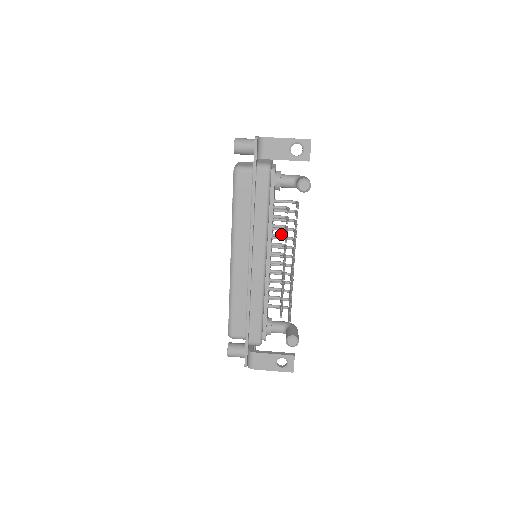
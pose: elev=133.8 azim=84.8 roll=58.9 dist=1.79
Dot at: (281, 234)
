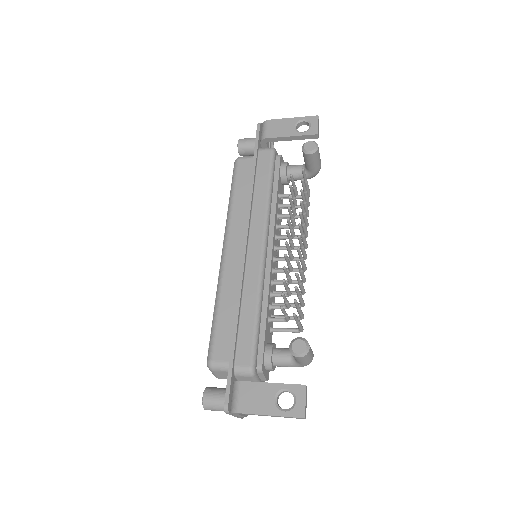
Dot at: occluded
